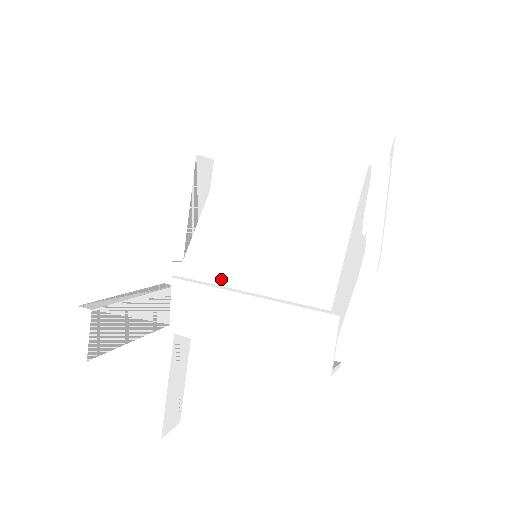
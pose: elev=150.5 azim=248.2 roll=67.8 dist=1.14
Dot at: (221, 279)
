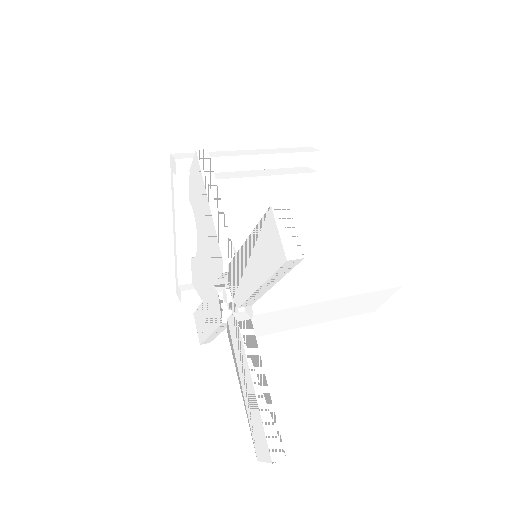
Dot at: occluded
